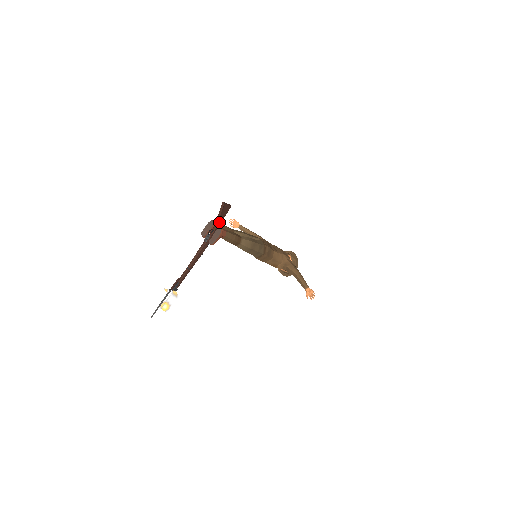
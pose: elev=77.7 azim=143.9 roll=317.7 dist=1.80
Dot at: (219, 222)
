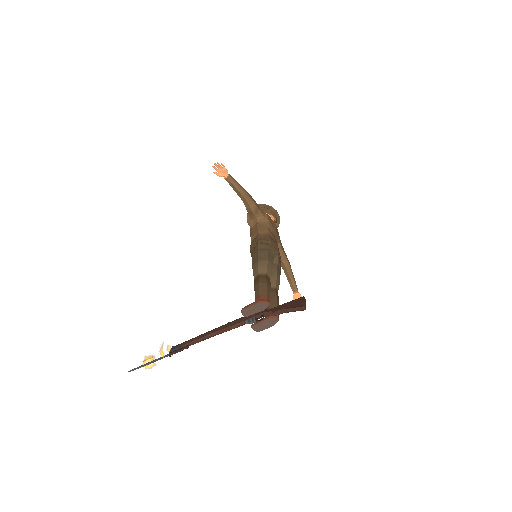
Dot at: (279, 312)
